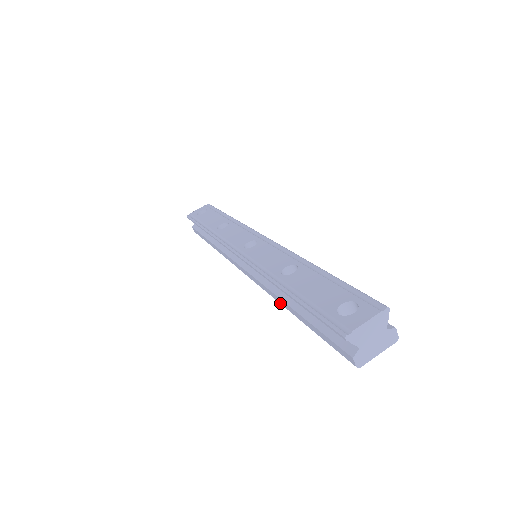
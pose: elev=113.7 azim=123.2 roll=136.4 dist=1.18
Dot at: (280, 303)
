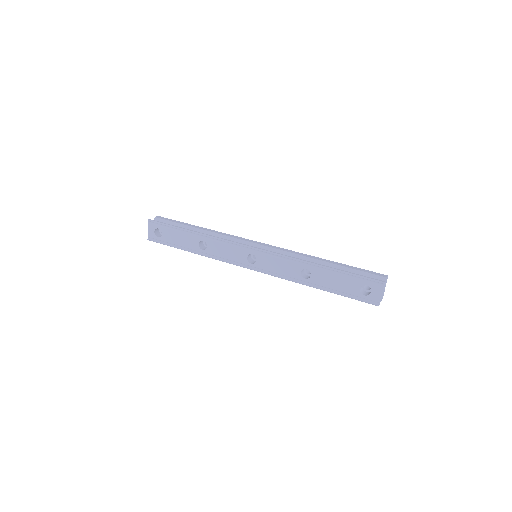
Dot at: occluded
